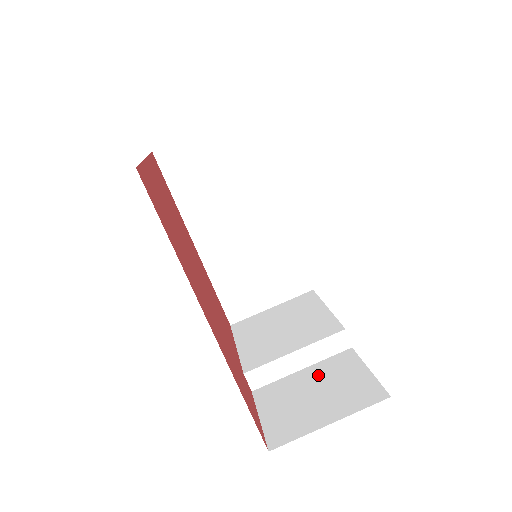
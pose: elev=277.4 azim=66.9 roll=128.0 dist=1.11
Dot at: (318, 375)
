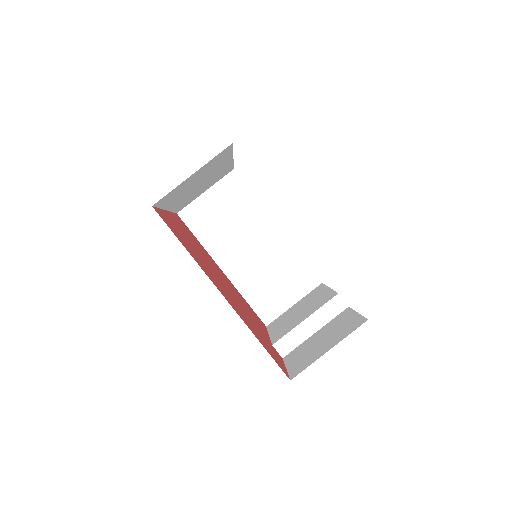
Dot at: (325, 330)
